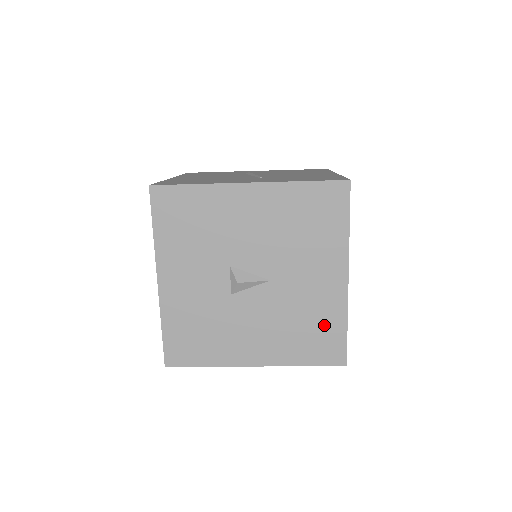
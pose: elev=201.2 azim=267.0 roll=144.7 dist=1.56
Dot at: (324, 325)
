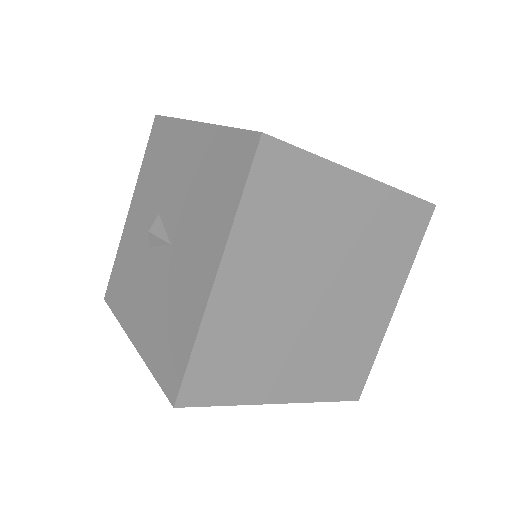
Dot at: (180, 331)
